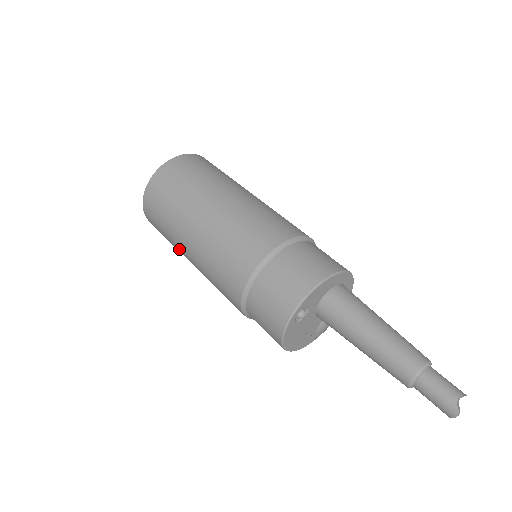
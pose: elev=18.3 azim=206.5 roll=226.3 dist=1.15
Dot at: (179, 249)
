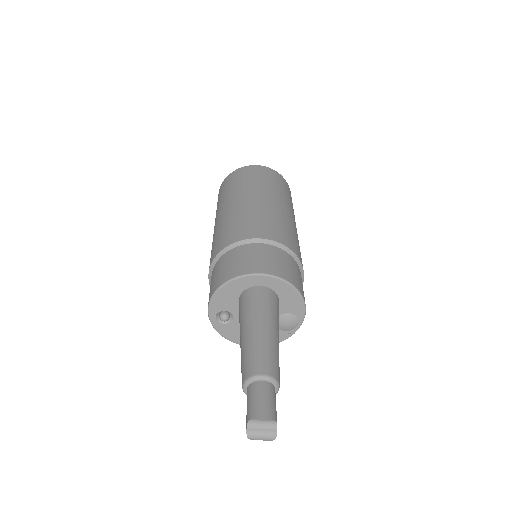
Dot at: occluded
